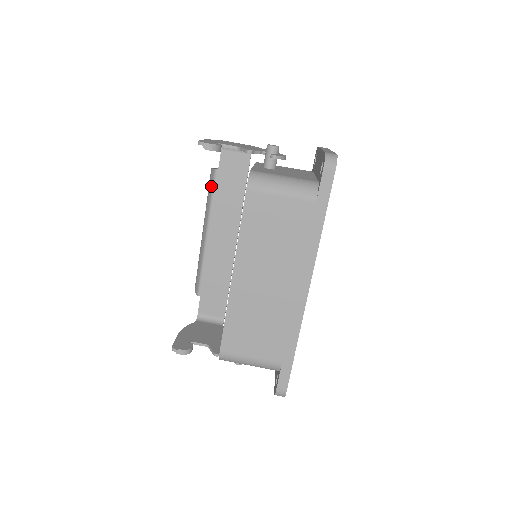
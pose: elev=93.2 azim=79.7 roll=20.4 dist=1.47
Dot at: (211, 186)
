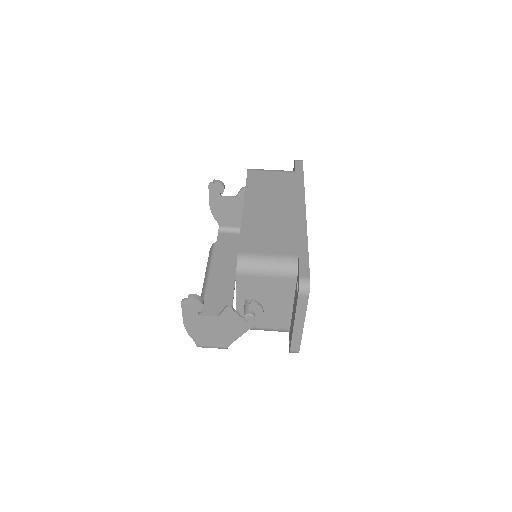
Dot at: (211, 253)
